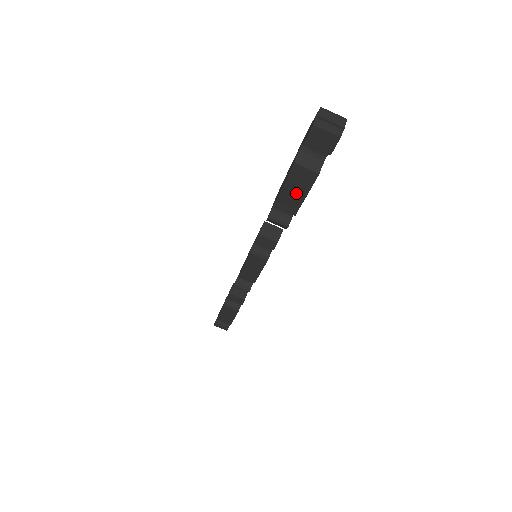
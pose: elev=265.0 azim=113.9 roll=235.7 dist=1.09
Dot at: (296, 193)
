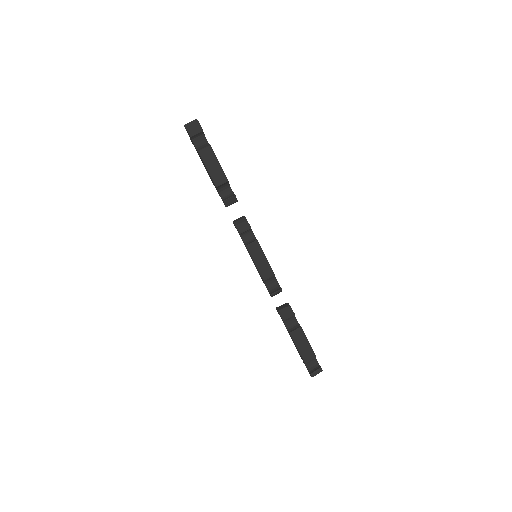
Dot at: (215, 167)
